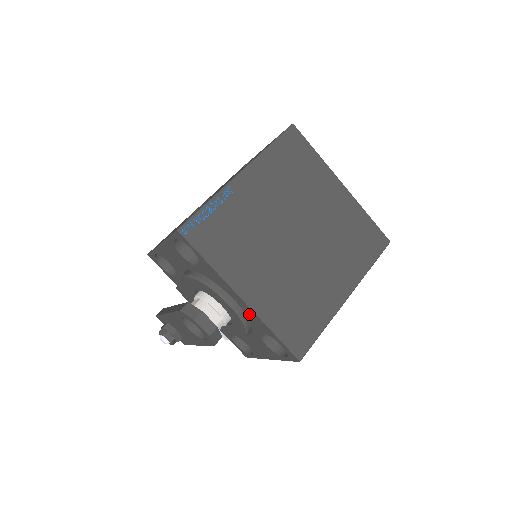
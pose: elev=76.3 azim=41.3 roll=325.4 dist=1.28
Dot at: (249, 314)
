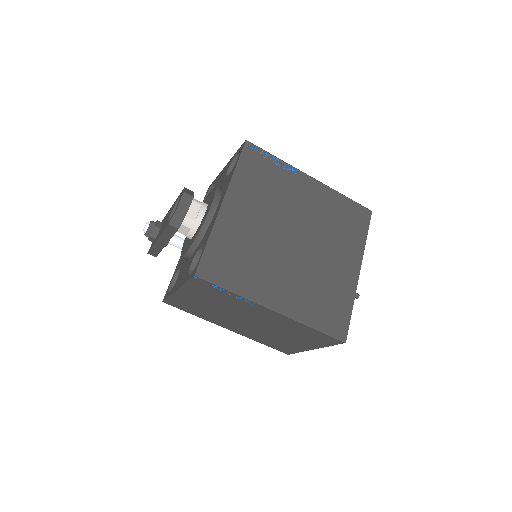
Dot at: (212, 222)
